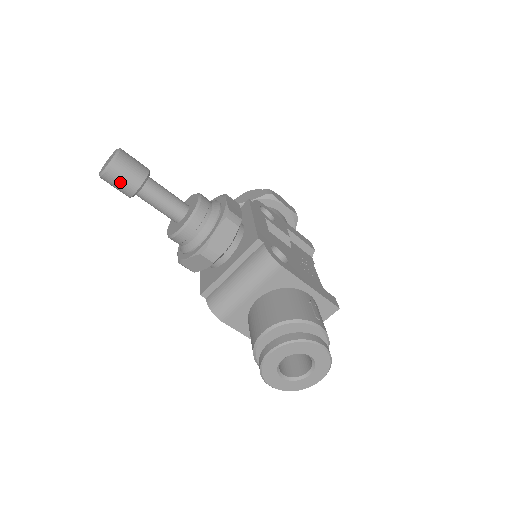
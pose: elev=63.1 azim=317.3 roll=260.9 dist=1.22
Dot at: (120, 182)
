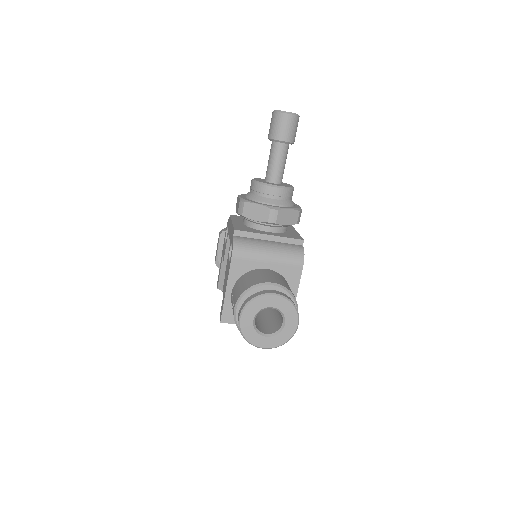
Dot at: (284, 127)
